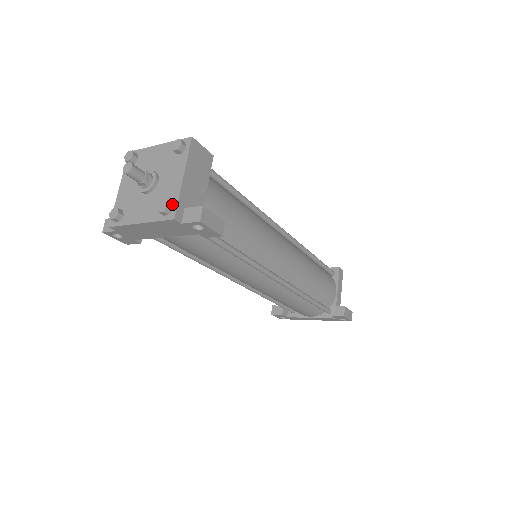
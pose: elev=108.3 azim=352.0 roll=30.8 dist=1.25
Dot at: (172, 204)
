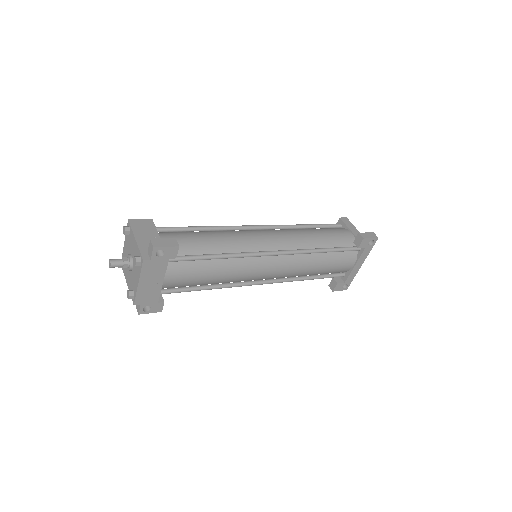
Dot at: (139, 256)
